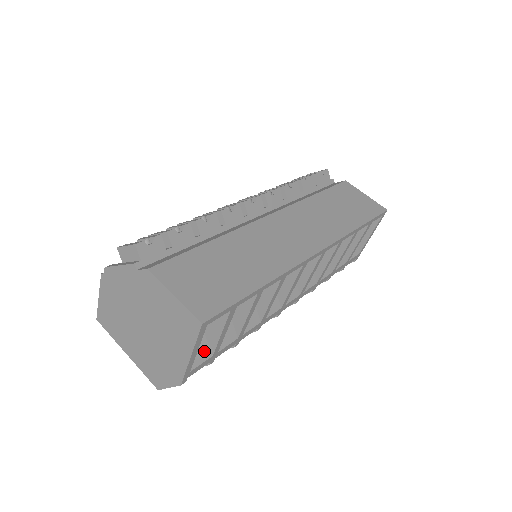
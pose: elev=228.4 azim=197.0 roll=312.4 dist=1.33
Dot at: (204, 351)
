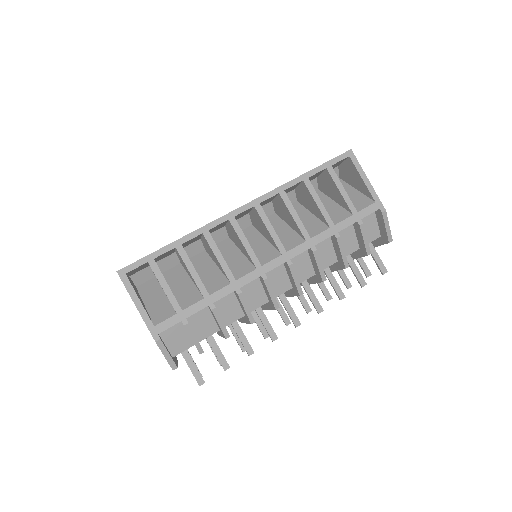
Dot at: (169, 312)
